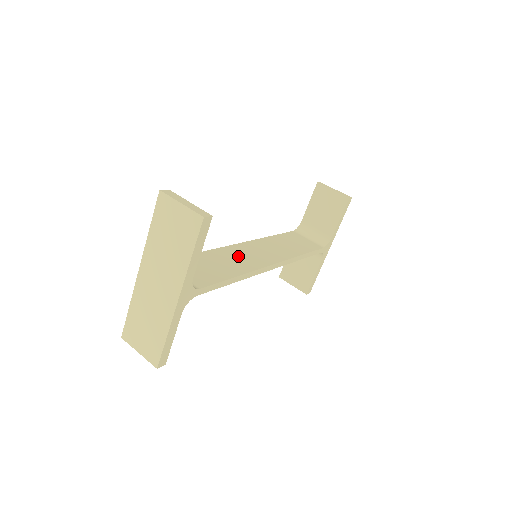
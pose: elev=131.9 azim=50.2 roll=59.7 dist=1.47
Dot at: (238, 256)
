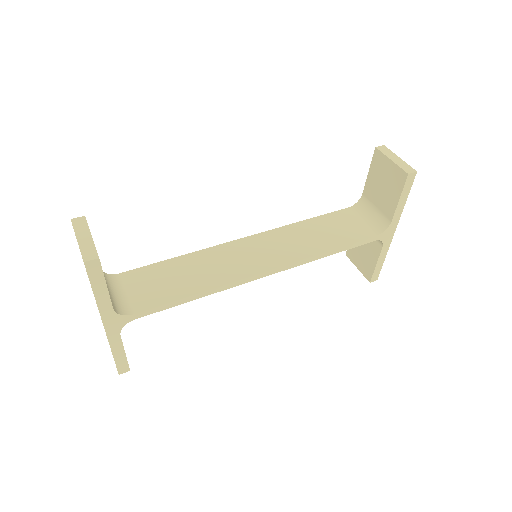
Dot at: (224, 260)
